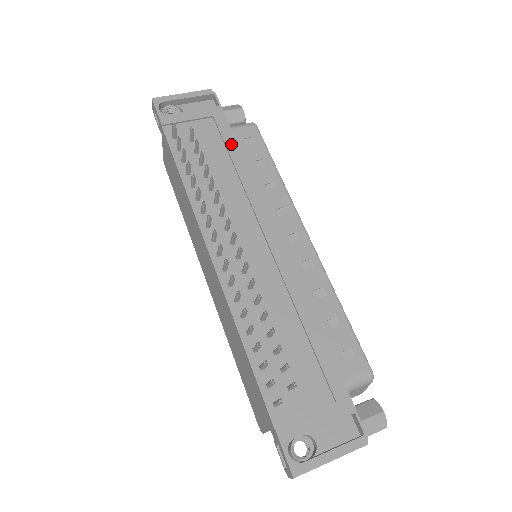
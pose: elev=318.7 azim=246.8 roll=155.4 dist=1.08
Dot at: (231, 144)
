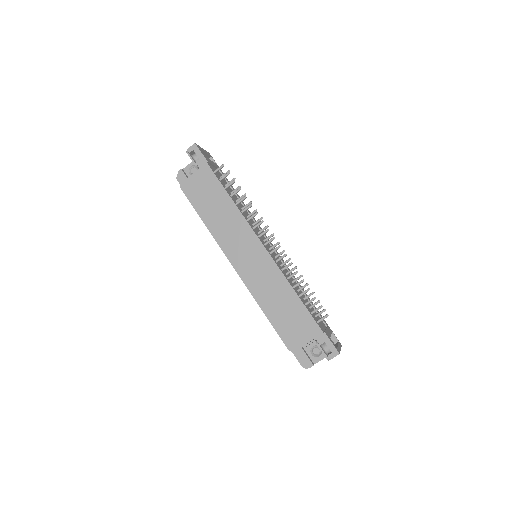
Dot at: (233, 189)
